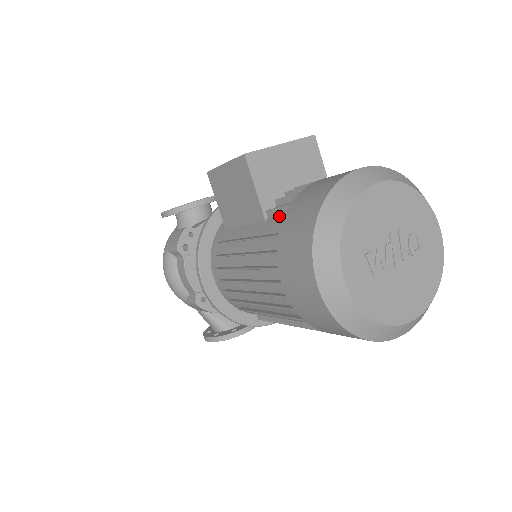
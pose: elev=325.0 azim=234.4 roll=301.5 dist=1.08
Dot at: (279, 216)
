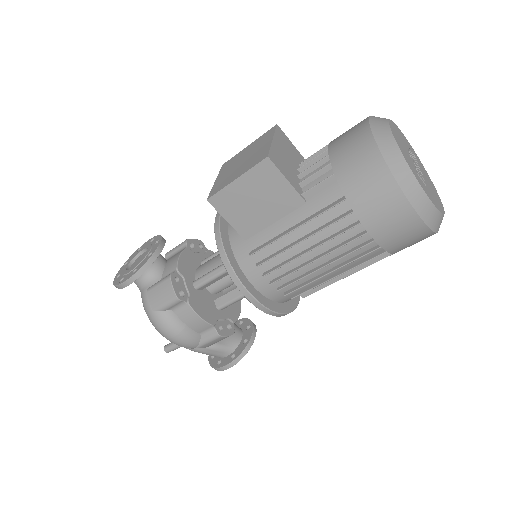
Dot at: (322, 190)
